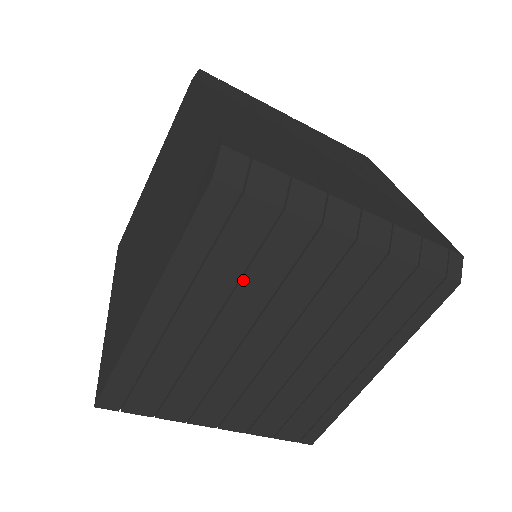
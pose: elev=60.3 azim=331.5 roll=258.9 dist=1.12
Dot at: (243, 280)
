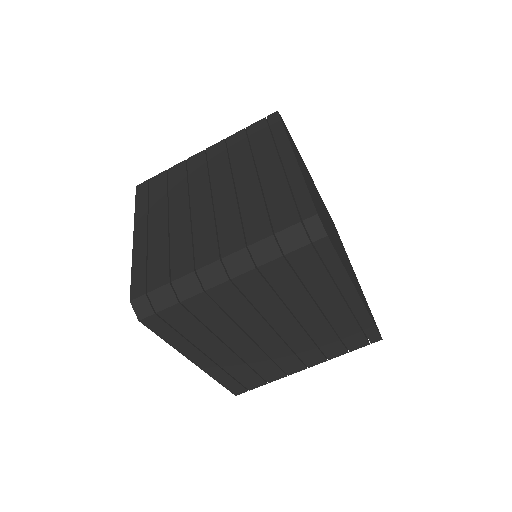
Dot at: (211, 329)
